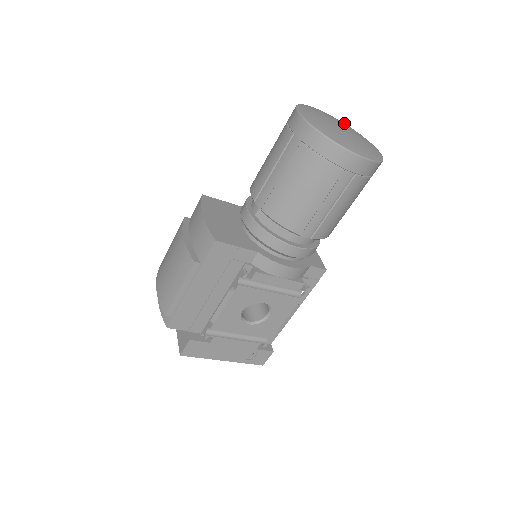
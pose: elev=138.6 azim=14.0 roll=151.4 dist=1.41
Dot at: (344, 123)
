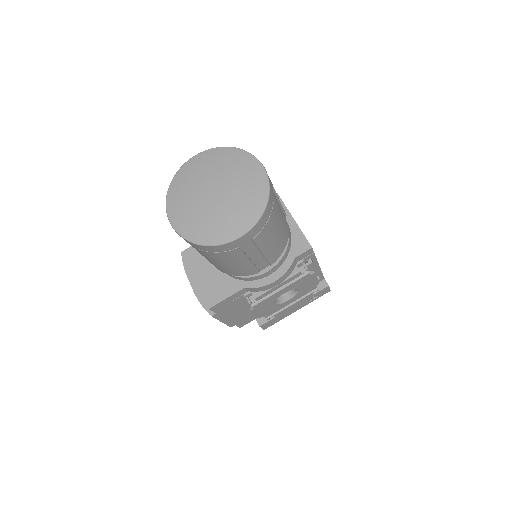
Dot at: (219, 154)
